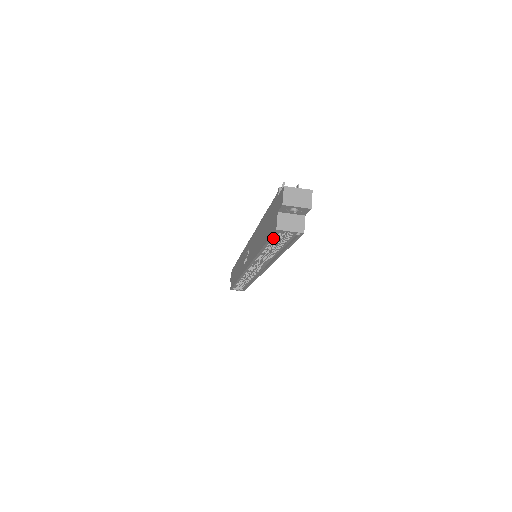
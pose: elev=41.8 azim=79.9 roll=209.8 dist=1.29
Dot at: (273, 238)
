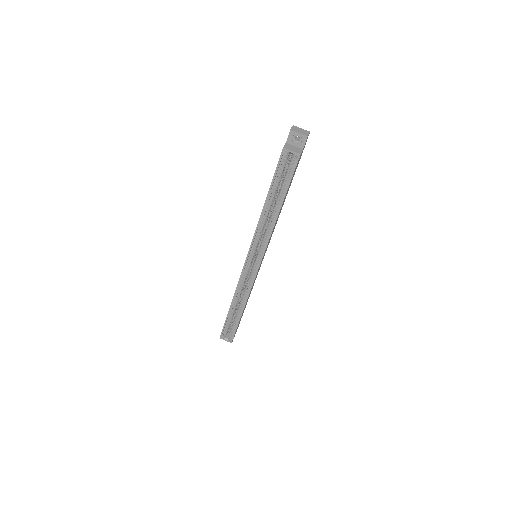
Dot at: (278, 174)
